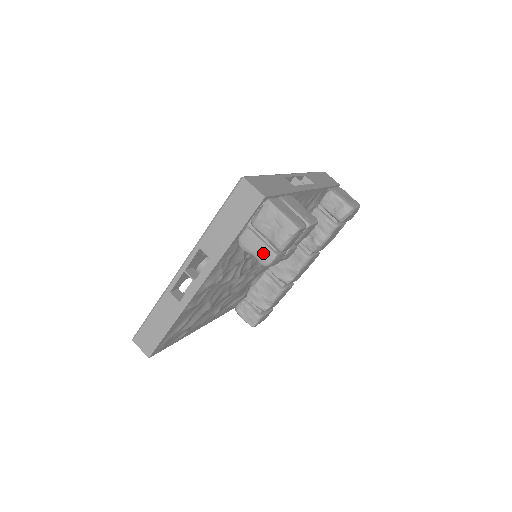
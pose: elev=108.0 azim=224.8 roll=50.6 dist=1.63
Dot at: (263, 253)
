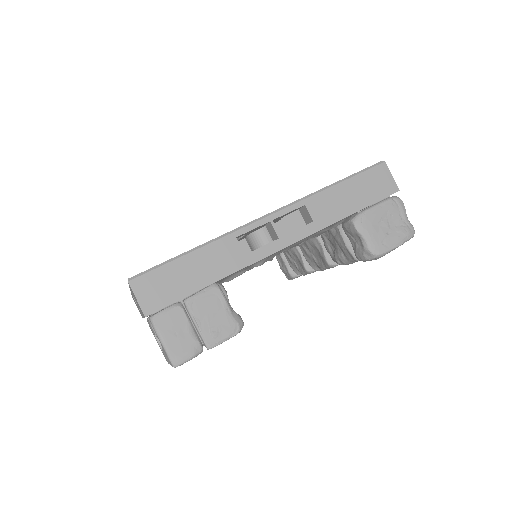
Dot at: occluded
